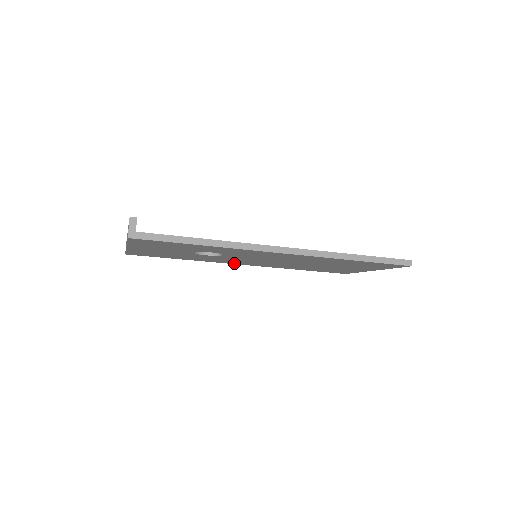
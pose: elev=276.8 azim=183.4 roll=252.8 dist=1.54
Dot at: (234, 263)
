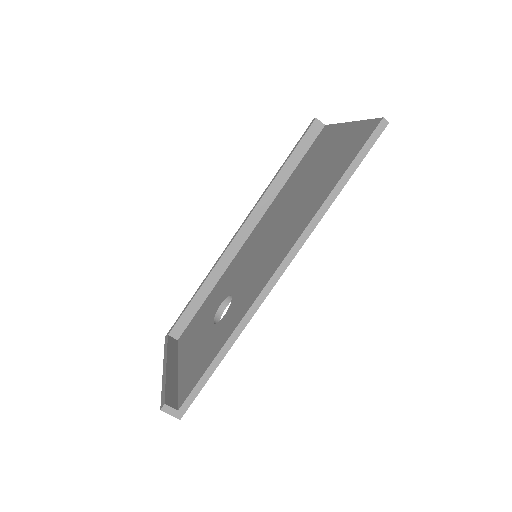
Dot at: occluded
